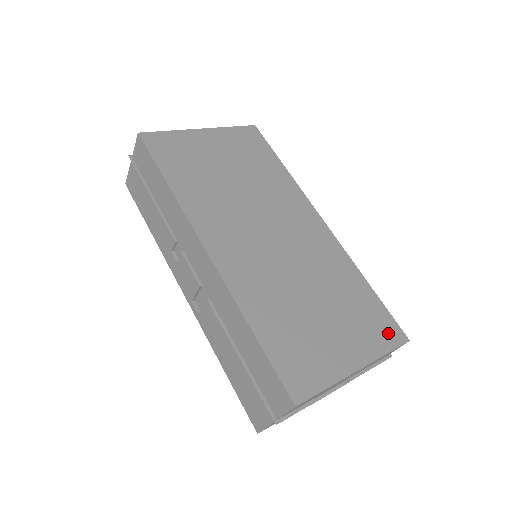
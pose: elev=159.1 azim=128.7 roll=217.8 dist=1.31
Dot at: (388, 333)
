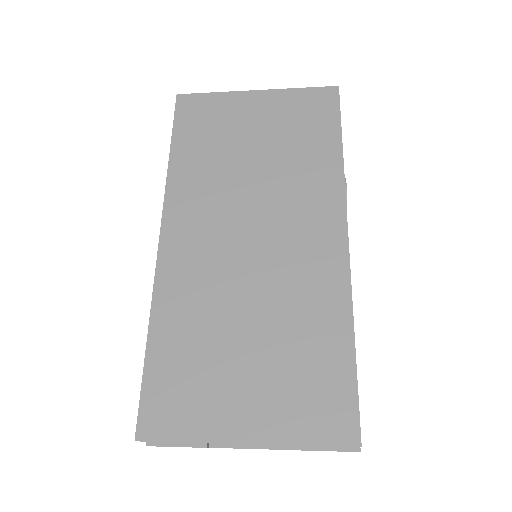
Dot at: (331, 421)
